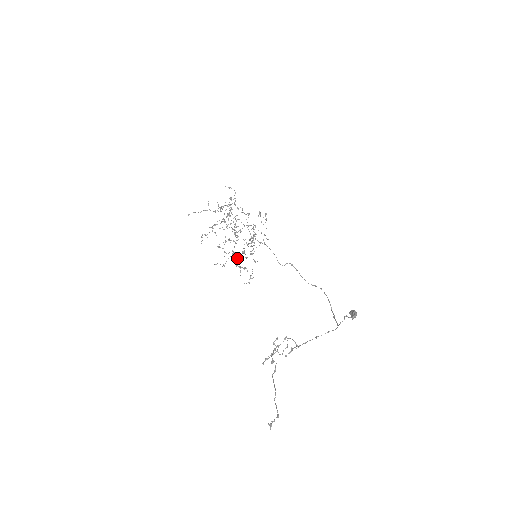
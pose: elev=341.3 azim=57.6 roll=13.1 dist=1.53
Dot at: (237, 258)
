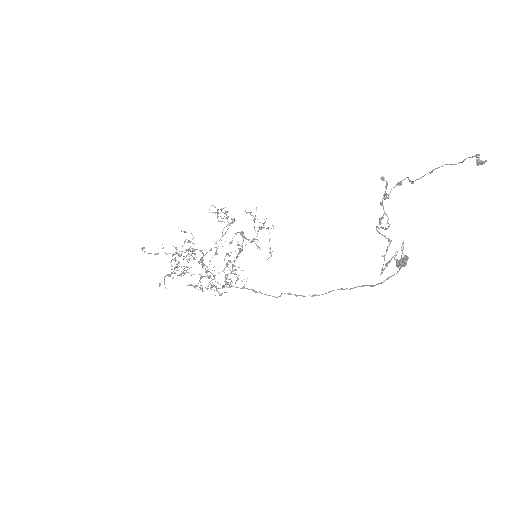
Dot at: (220, 294)
